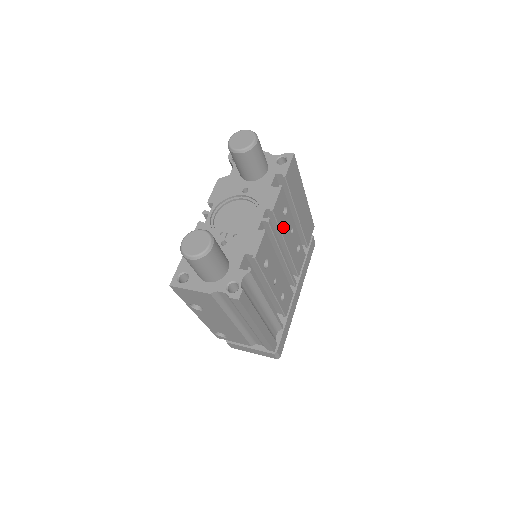
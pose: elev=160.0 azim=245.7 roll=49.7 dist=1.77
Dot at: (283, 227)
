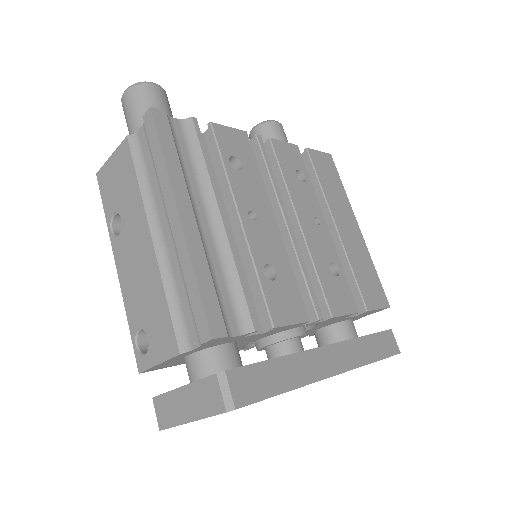
Dot at: (292, 186)
